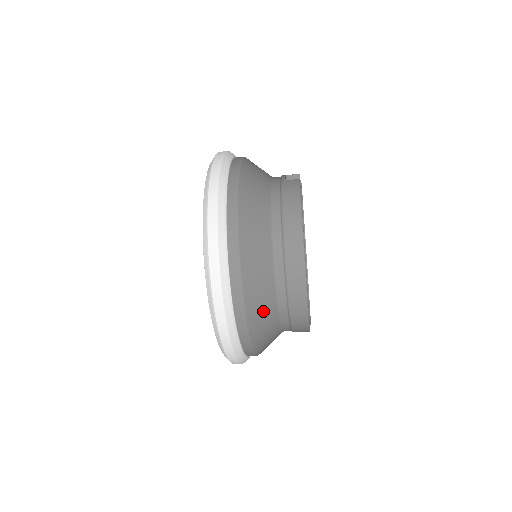
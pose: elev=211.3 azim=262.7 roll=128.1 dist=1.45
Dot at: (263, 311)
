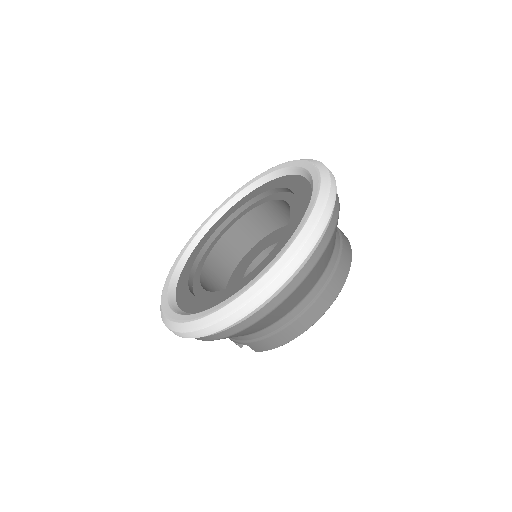
Dot at: (312, 279)
